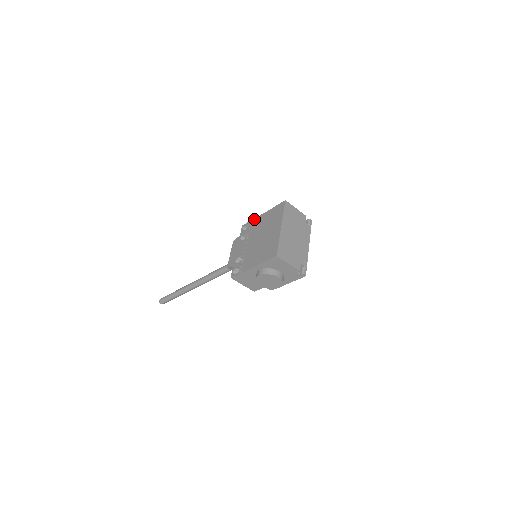
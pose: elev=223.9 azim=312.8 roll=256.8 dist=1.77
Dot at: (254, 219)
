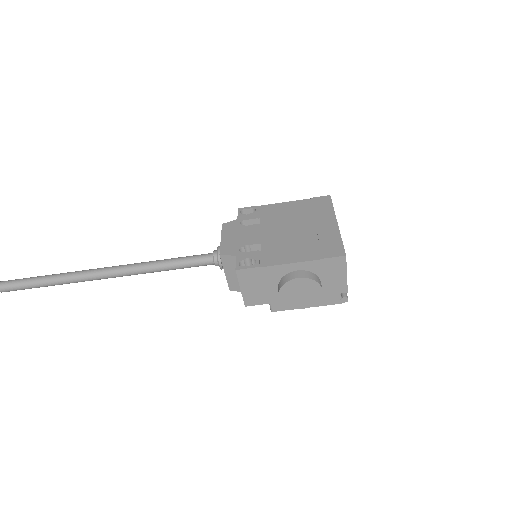
Dot at: (265, 205)
